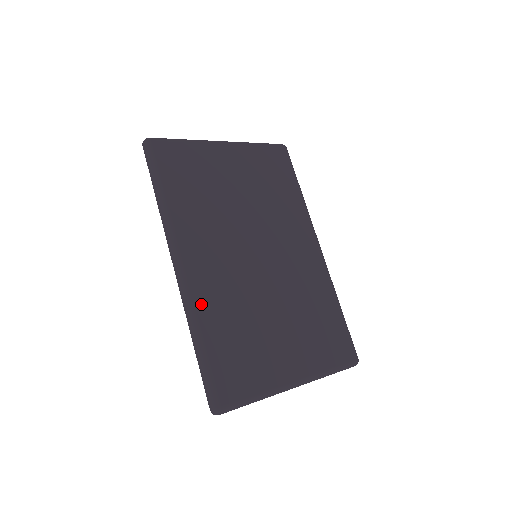
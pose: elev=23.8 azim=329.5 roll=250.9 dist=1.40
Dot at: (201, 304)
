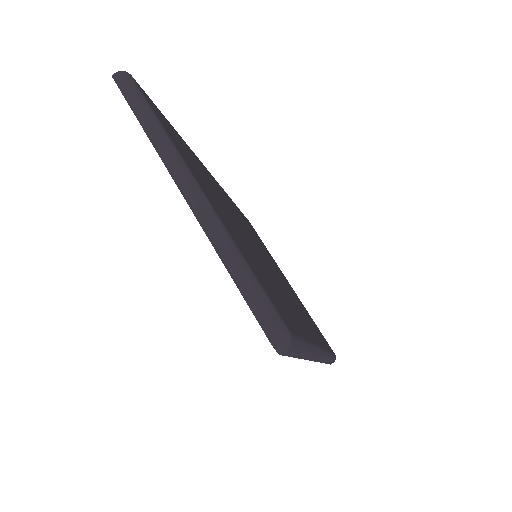
Dot at: (196, 157)
